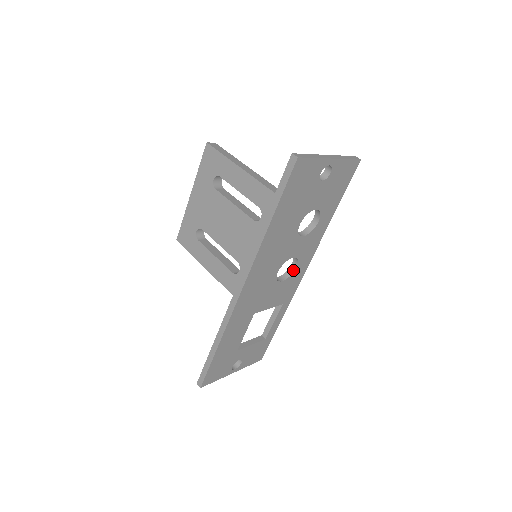
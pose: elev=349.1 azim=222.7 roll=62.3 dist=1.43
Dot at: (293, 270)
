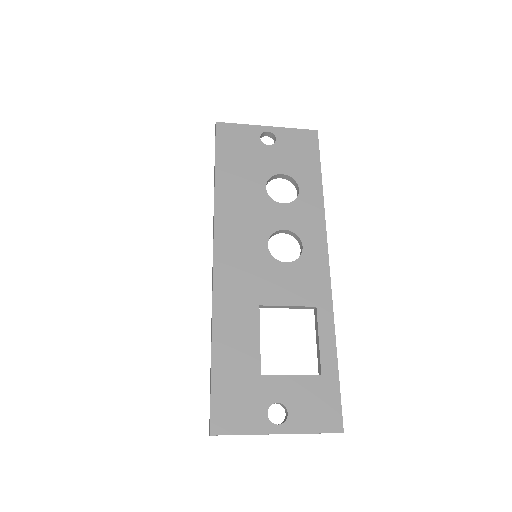
Dot at: (301, 252)
